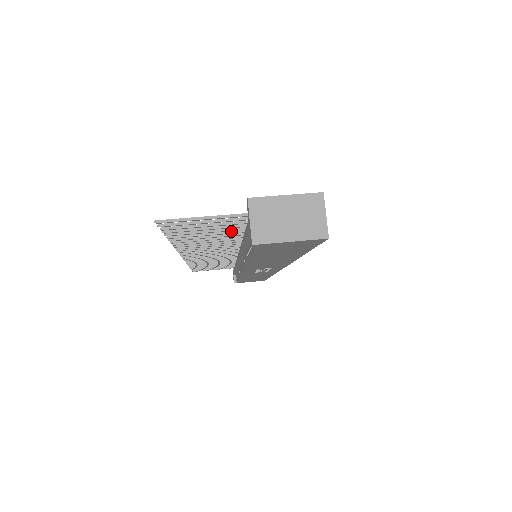
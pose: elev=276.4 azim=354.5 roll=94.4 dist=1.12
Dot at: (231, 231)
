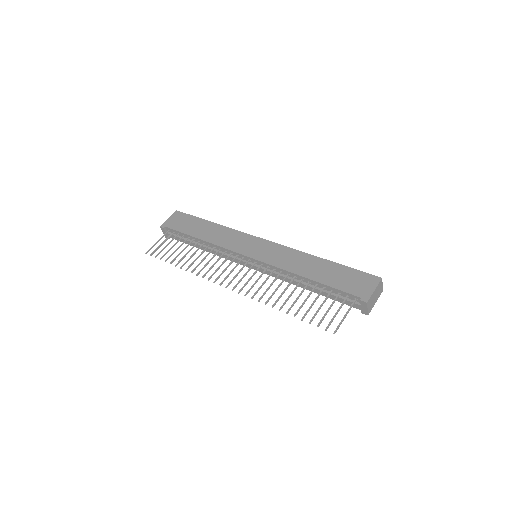
Dot at: occluded
